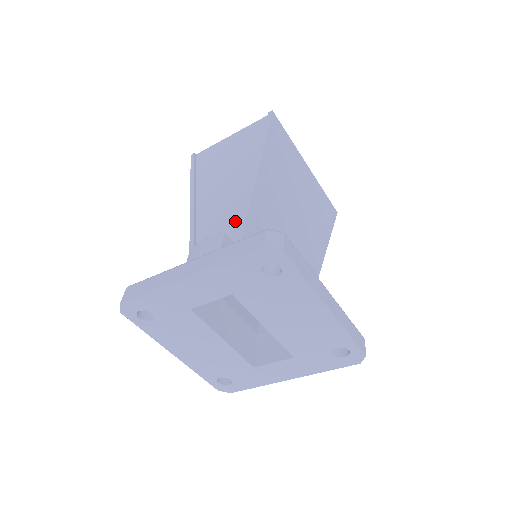
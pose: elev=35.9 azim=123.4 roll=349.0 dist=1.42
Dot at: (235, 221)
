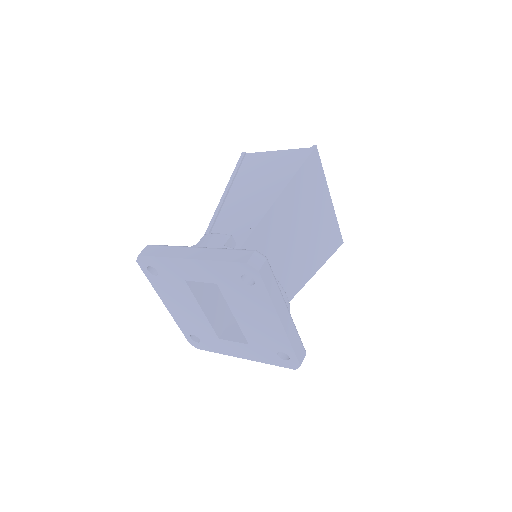
Dot at: (245, 227)
